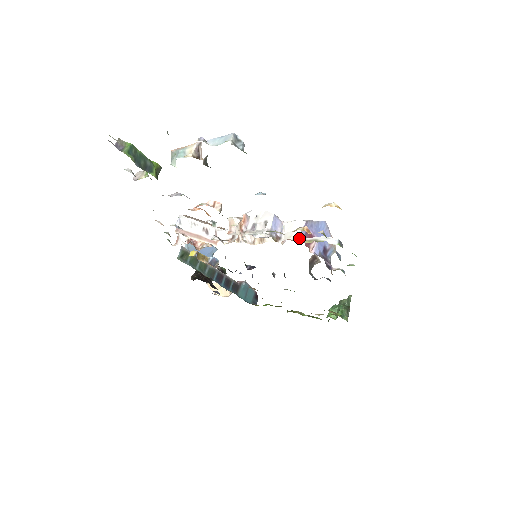
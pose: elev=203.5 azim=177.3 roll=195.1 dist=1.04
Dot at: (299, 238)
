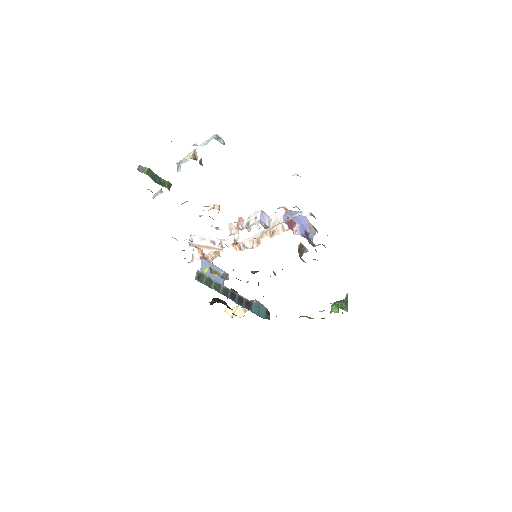
Dot at: (282, 221)
